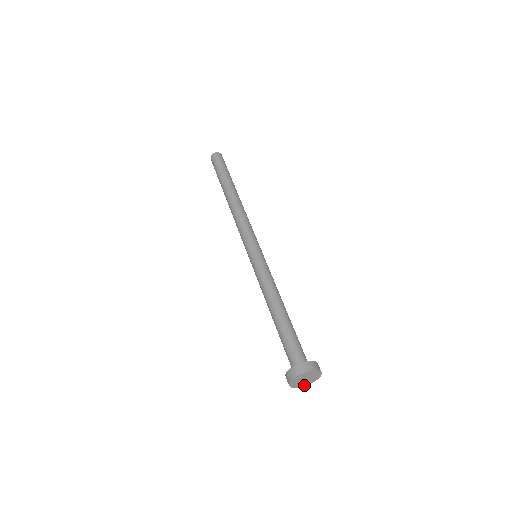
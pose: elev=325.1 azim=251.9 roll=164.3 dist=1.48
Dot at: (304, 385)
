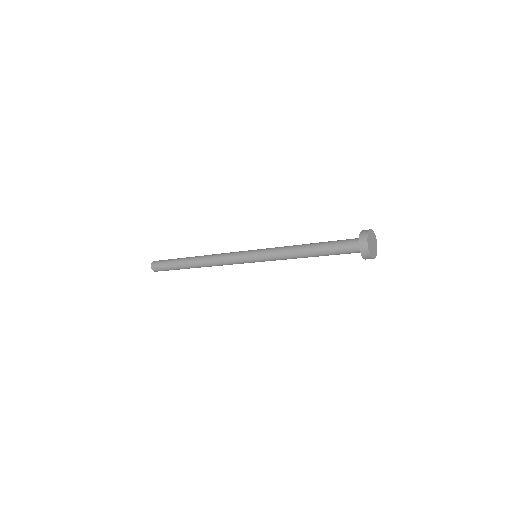
Dot at: (373, 257)
